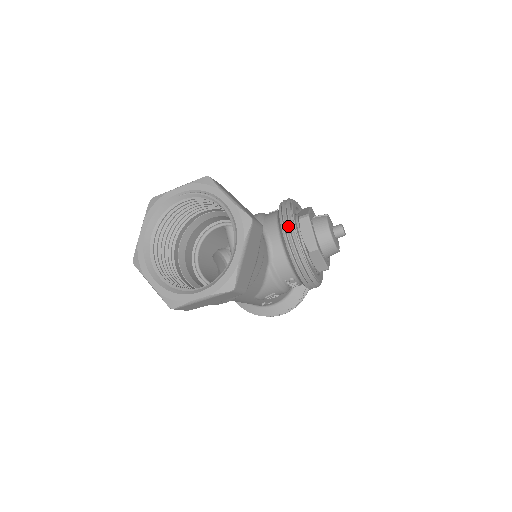
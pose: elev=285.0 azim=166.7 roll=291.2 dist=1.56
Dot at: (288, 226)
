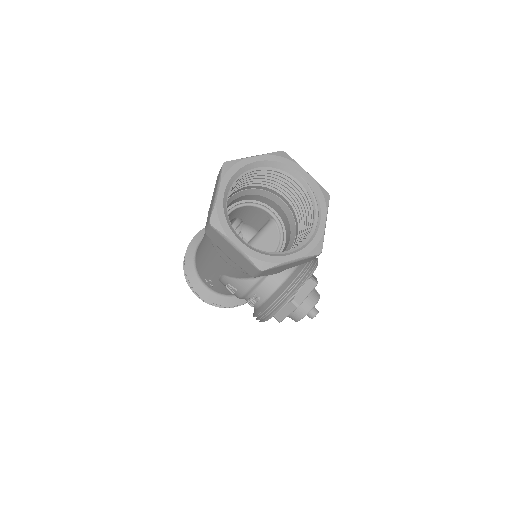
Dot at: (305, 274)
